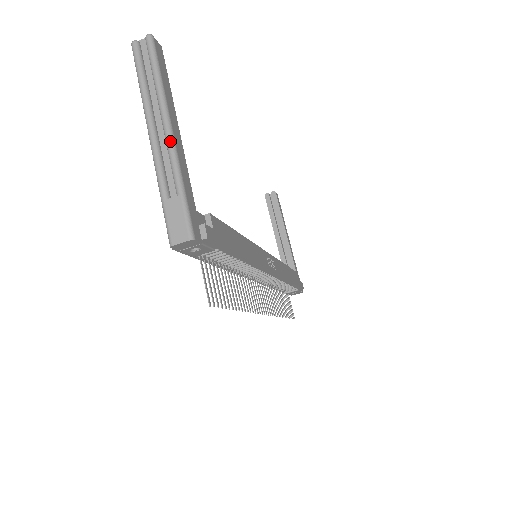
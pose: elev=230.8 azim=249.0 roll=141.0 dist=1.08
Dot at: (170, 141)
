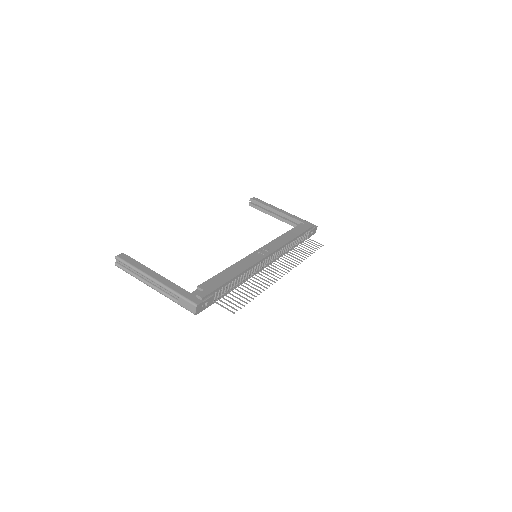
Dot at: (158, 284)
